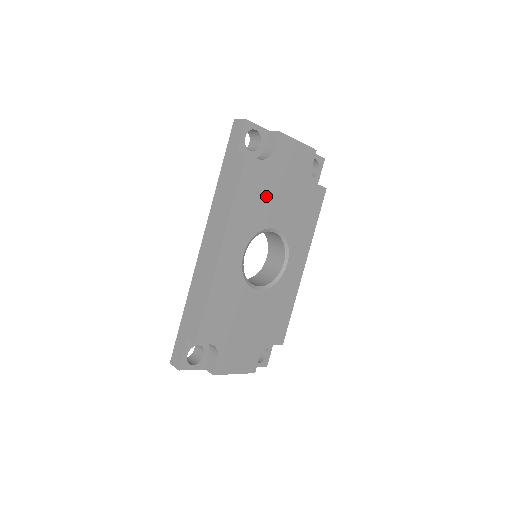
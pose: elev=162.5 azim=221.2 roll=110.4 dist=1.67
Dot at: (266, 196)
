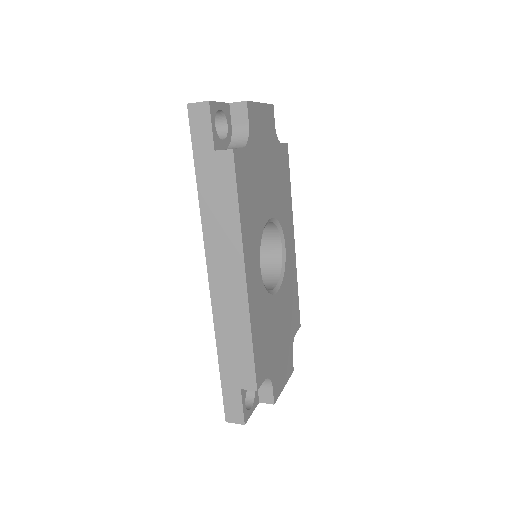
Dot at: (257, 187)
